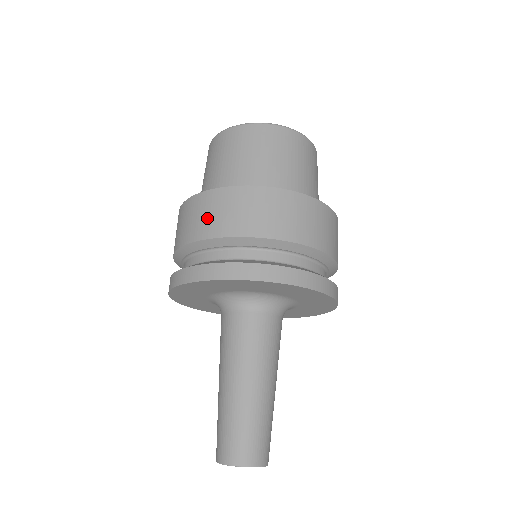
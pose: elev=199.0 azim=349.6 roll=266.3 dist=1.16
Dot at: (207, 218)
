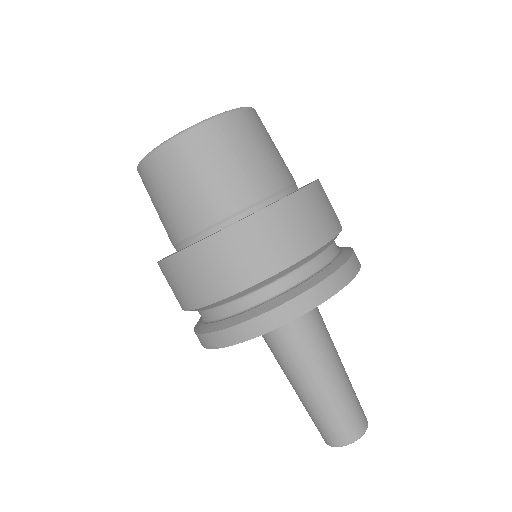
Dot at: (276, 244)
